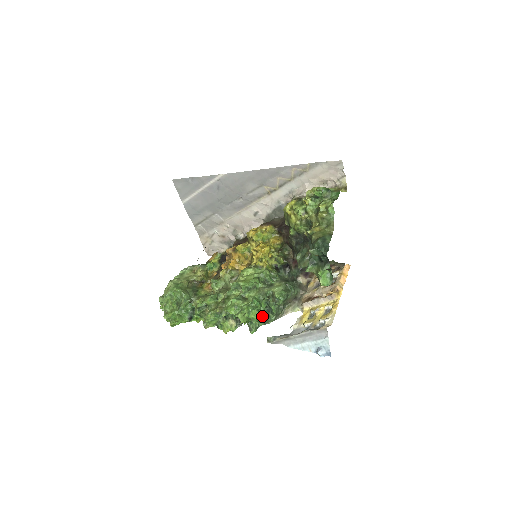
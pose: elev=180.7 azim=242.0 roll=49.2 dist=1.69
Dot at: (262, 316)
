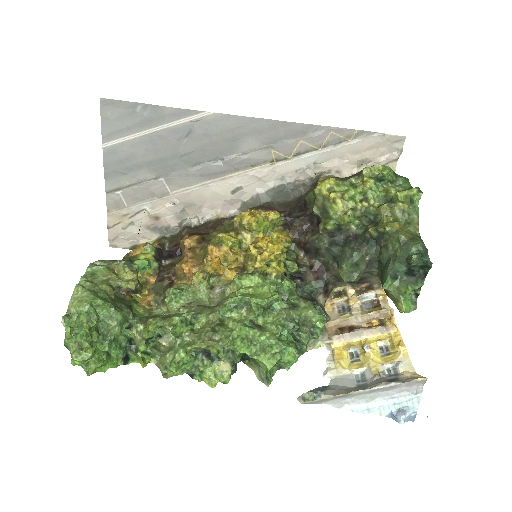
Dot at: occluded
